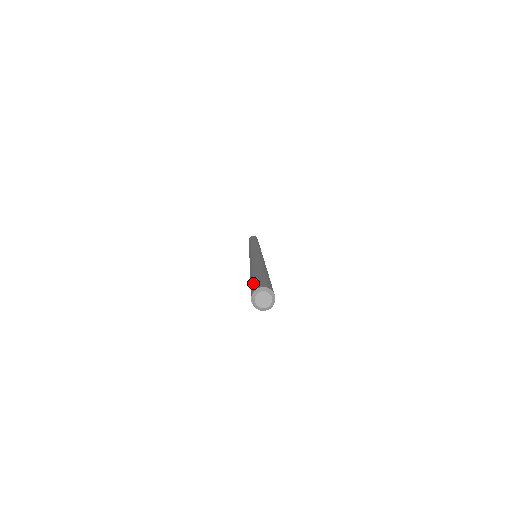
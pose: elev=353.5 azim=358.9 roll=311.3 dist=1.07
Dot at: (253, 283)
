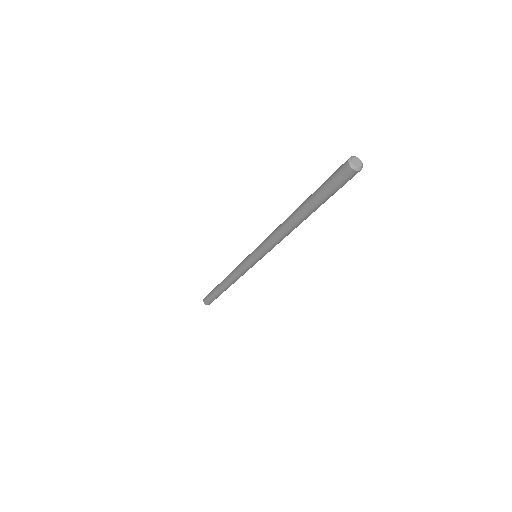
Dot at: (332, 177)
